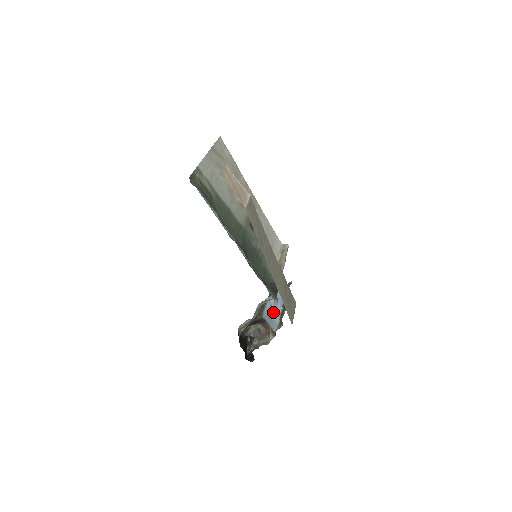
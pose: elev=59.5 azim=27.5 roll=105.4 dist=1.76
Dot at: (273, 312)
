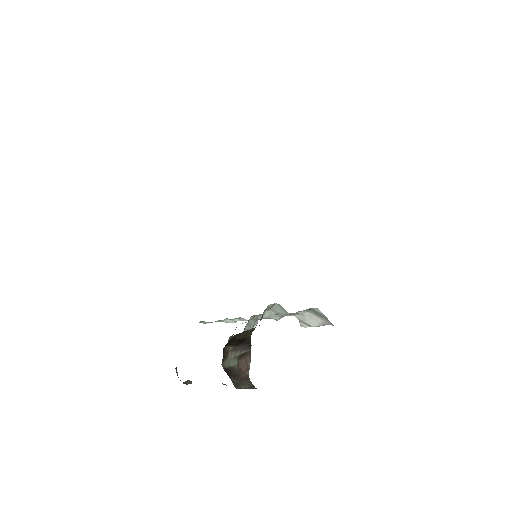
Dot at: occluded
